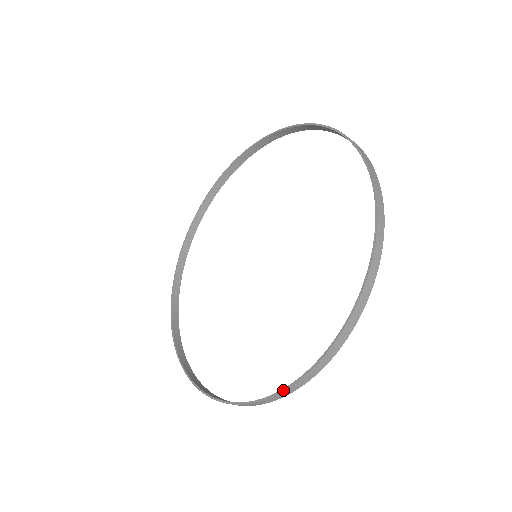
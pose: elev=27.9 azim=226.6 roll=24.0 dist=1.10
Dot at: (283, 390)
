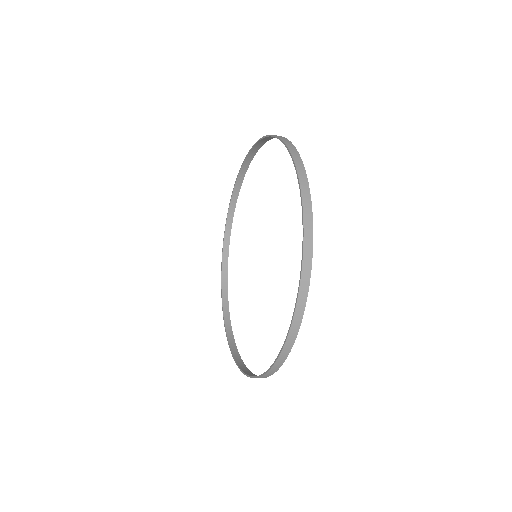
Dot at: (248, 376)
